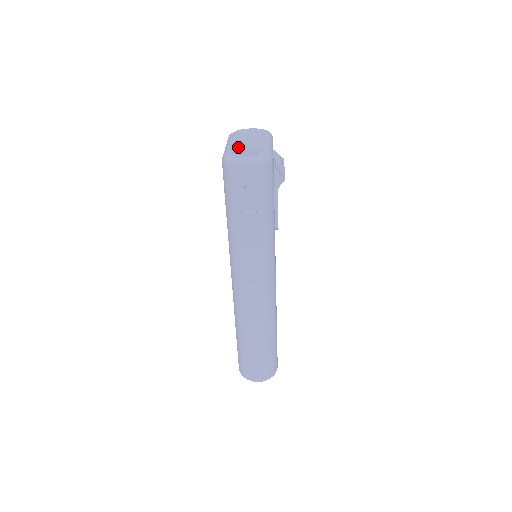
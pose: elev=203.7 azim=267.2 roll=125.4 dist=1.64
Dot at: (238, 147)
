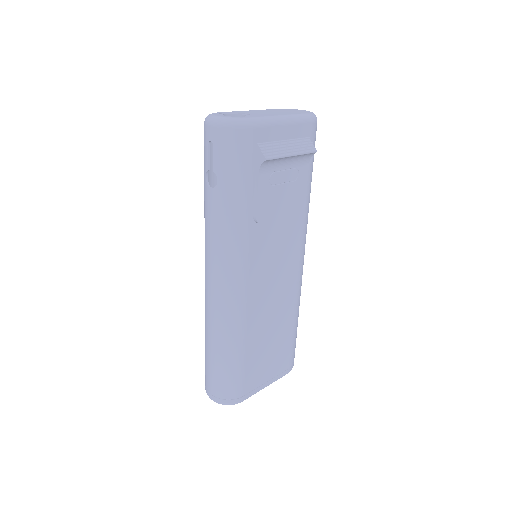
Dot at: (241, 112)
